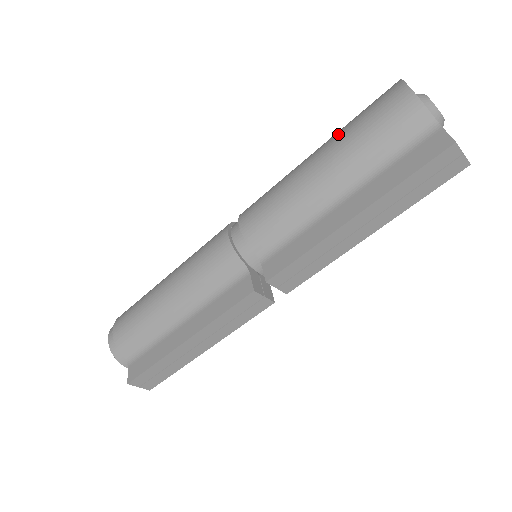
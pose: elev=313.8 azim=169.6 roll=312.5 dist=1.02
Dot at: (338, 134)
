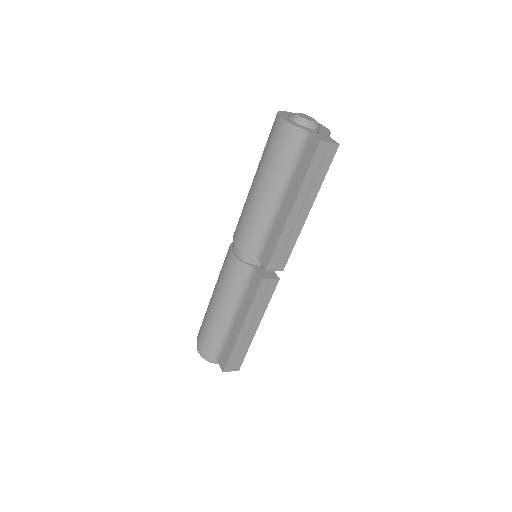
Dot at: (260, 162)
